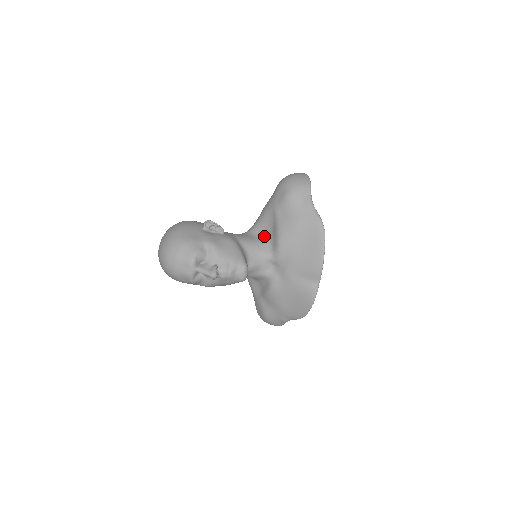
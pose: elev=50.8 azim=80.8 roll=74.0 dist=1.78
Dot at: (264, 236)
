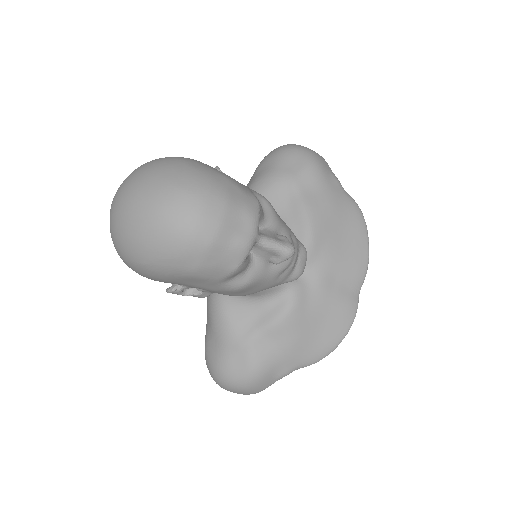
Dot at: occluded
